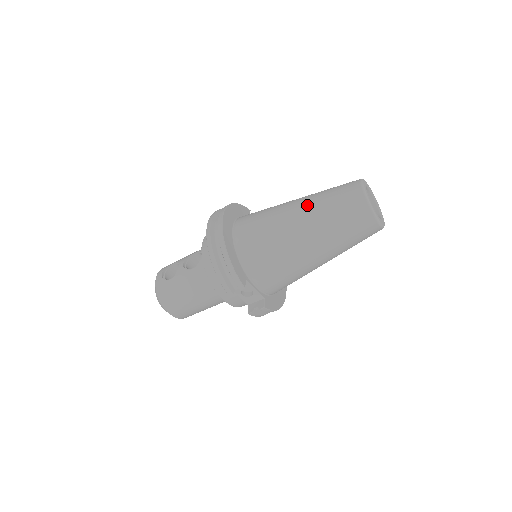
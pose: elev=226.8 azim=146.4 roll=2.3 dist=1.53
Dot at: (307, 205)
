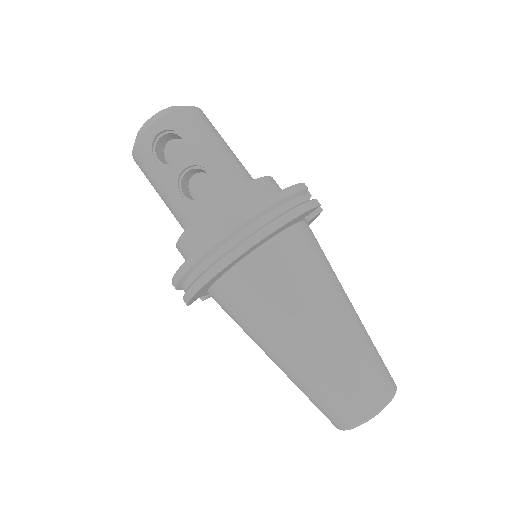
Dot at: (315, 359)
